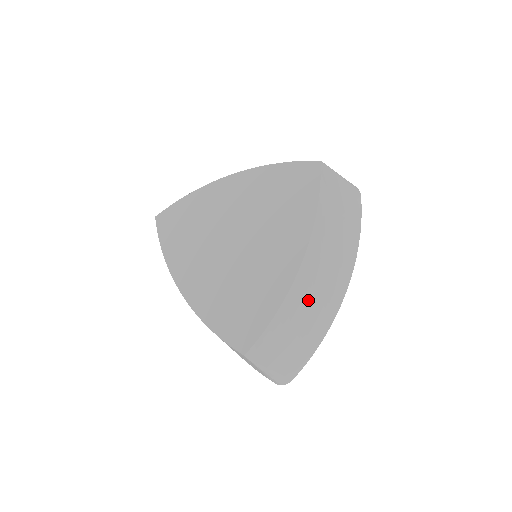
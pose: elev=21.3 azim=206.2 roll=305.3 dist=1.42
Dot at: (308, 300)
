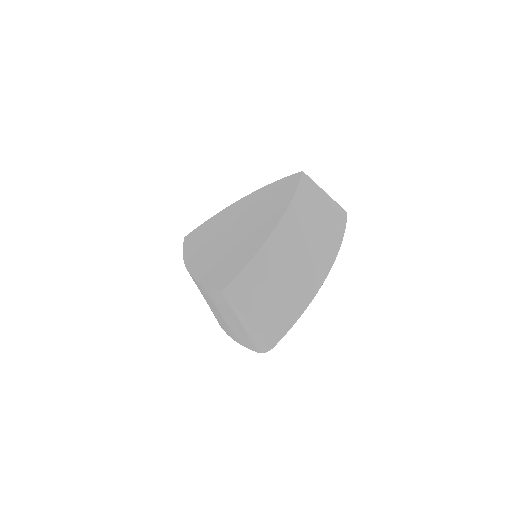
Dot at: (285, 262)
